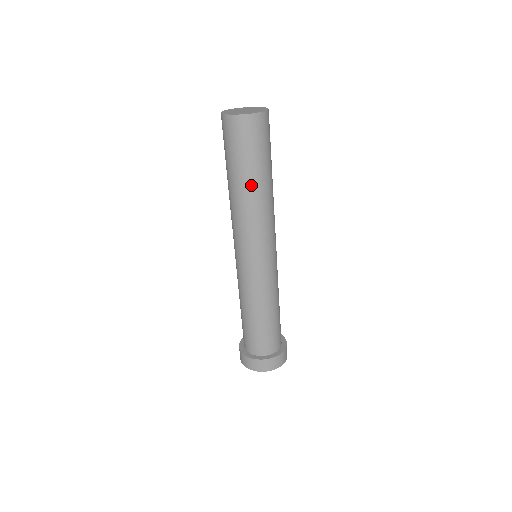
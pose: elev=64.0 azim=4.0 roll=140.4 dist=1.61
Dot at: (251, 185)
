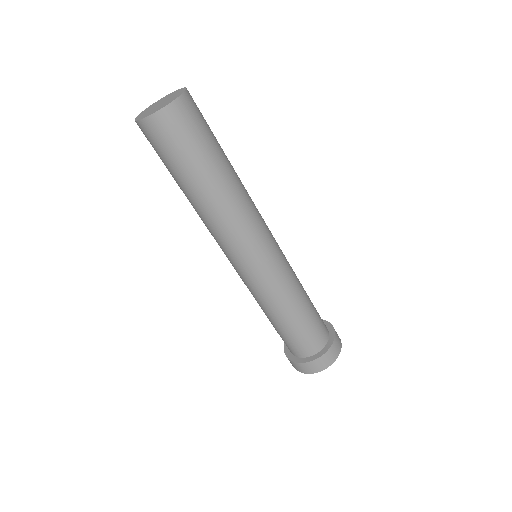
Dot at: (212, 184)
